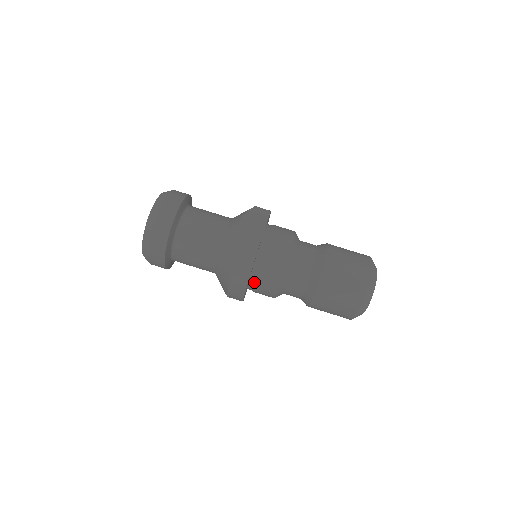
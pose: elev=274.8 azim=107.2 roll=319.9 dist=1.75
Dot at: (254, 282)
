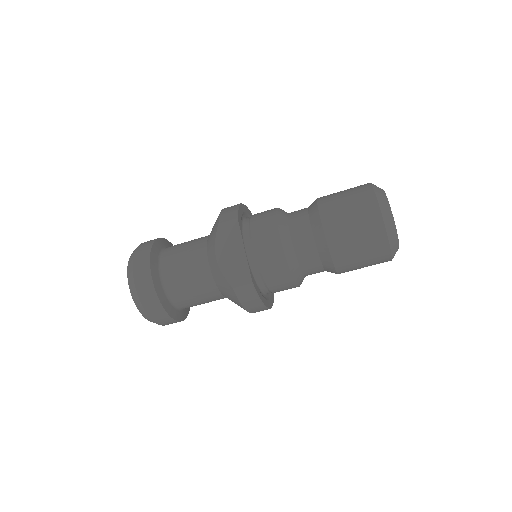
Dot at: occluded
